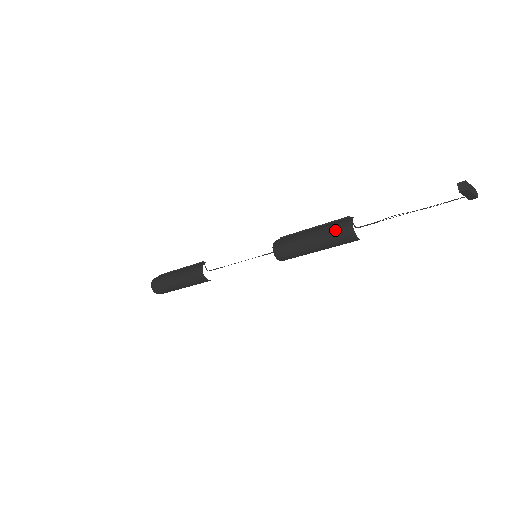
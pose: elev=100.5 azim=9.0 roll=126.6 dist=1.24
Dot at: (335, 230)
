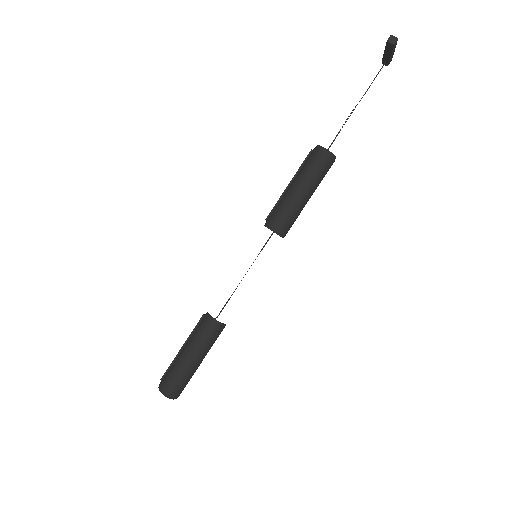
Dot at: (314, 164)
